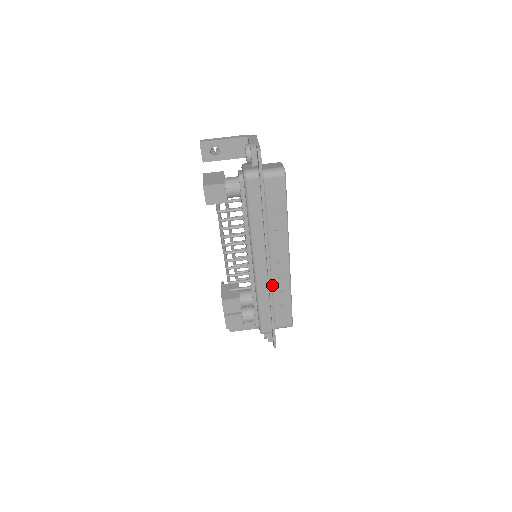
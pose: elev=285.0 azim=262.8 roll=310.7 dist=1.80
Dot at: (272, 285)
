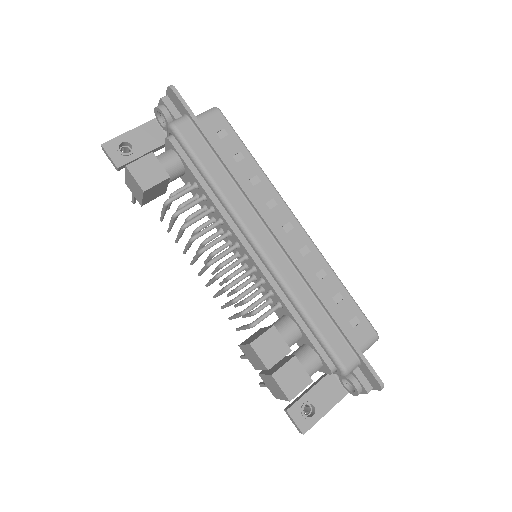
Dot at: occluded
